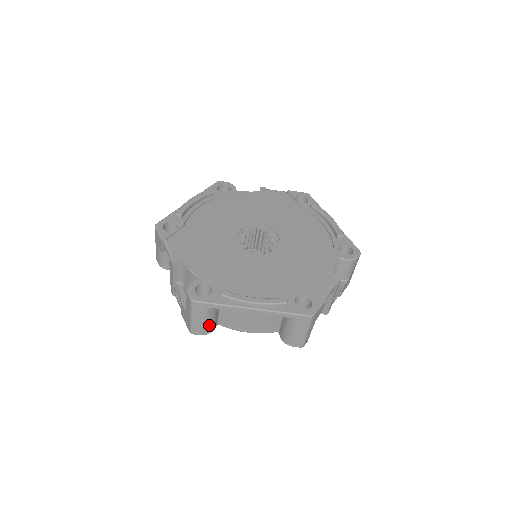
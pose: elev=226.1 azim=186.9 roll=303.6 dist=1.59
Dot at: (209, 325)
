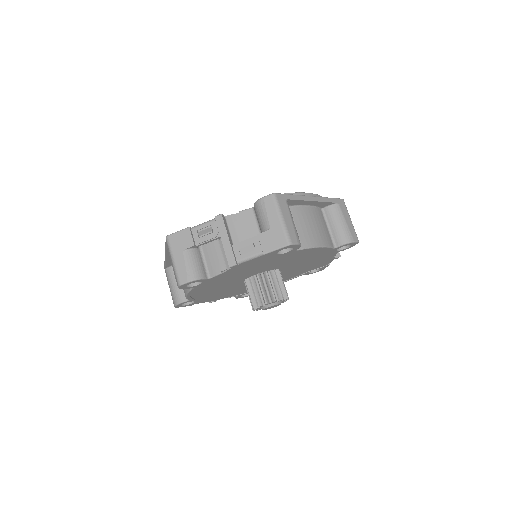
Dot at: (296, 230)
